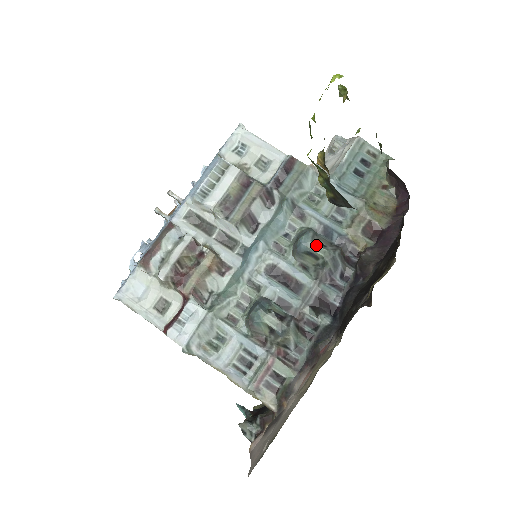
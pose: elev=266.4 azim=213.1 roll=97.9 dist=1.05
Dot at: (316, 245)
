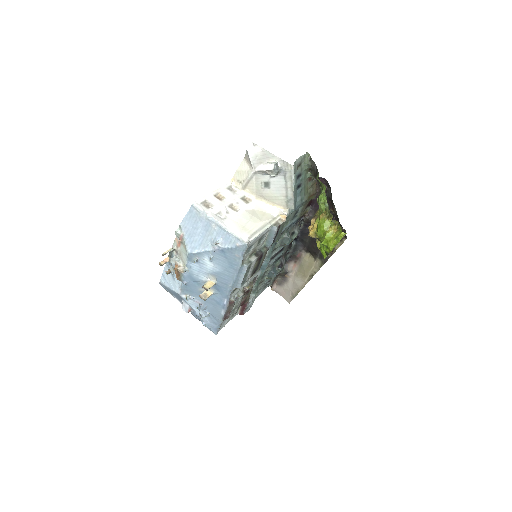
Dot at: occluded
